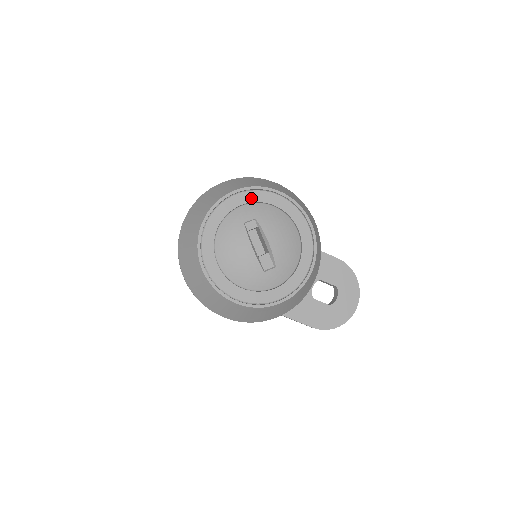
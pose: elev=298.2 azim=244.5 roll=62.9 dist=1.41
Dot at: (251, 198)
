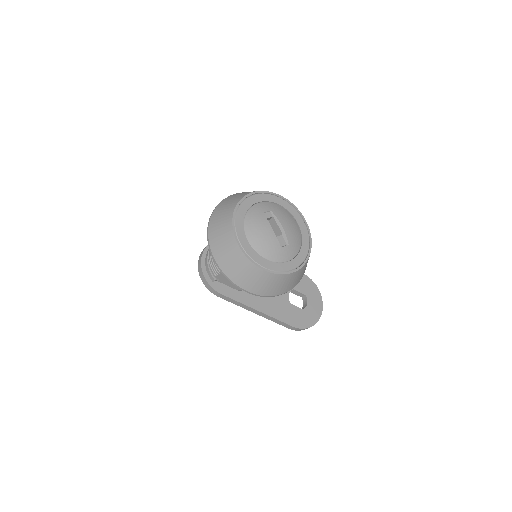
Dot at: (264, 198)
